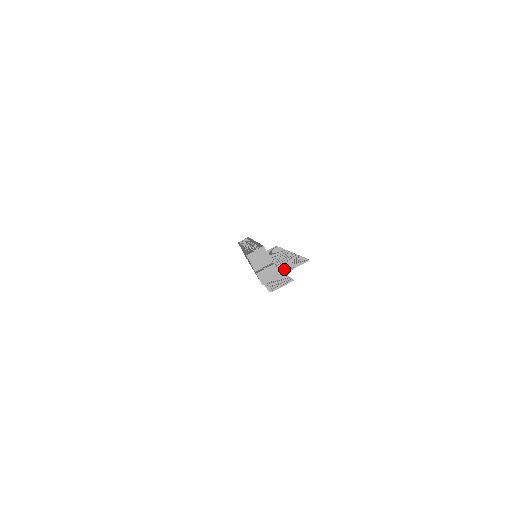
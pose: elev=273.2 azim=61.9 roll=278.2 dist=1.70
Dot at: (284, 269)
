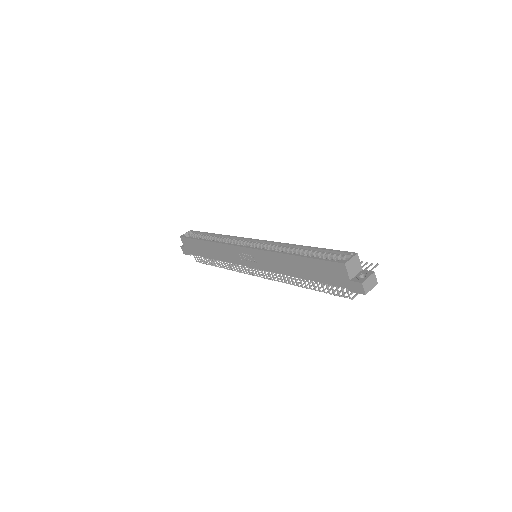
Dot at: occluded
